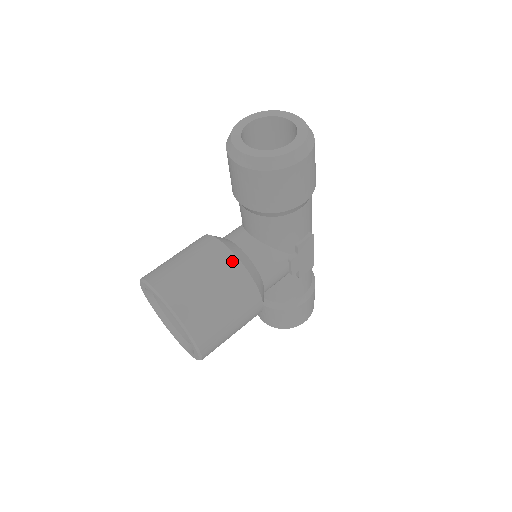
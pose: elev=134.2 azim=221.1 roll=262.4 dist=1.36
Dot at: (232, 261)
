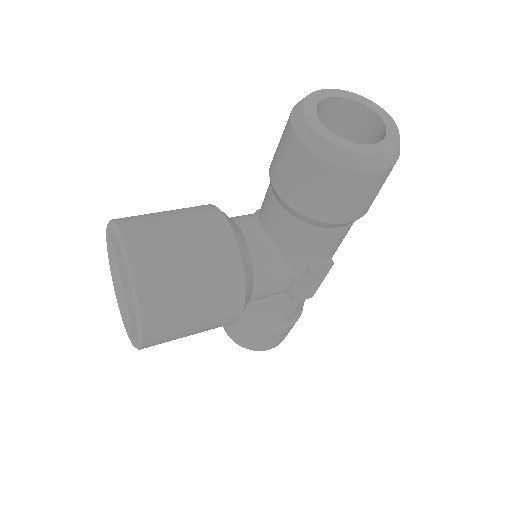
Dot at: (231, 251)
